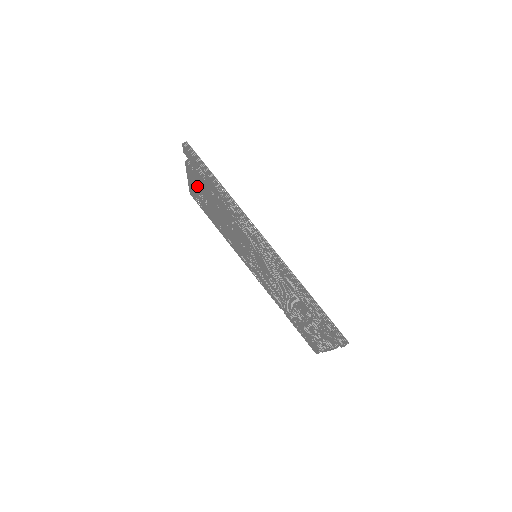
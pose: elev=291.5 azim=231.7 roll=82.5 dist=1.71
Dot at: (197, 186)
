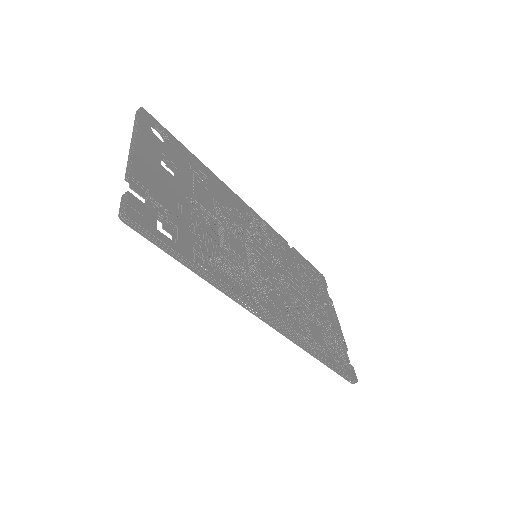
Dot at: occluded
